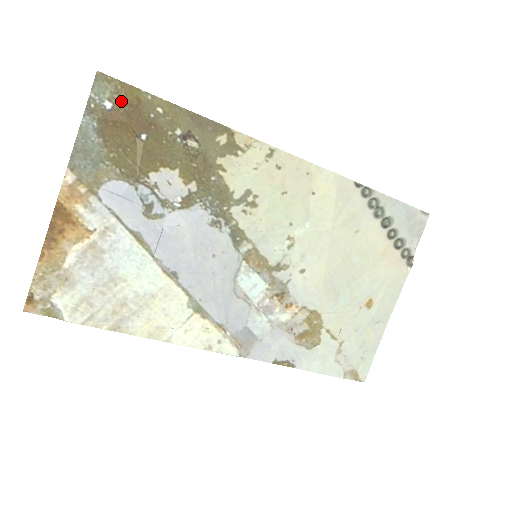
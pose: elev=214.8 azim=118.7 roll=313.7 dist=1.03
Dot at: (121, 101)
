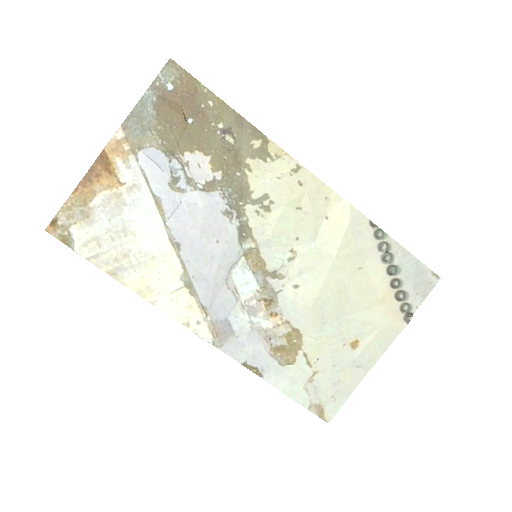
Dot at: (181, 87)
